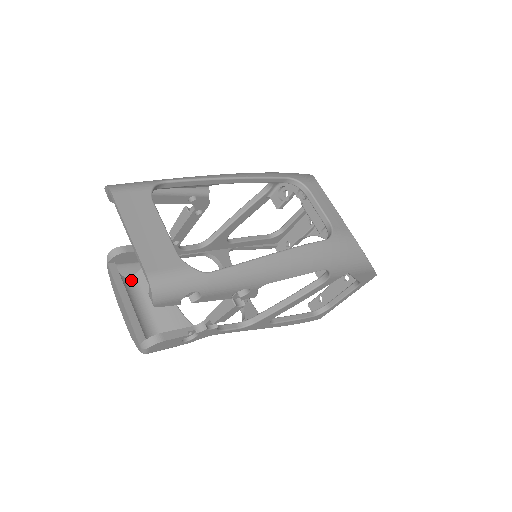
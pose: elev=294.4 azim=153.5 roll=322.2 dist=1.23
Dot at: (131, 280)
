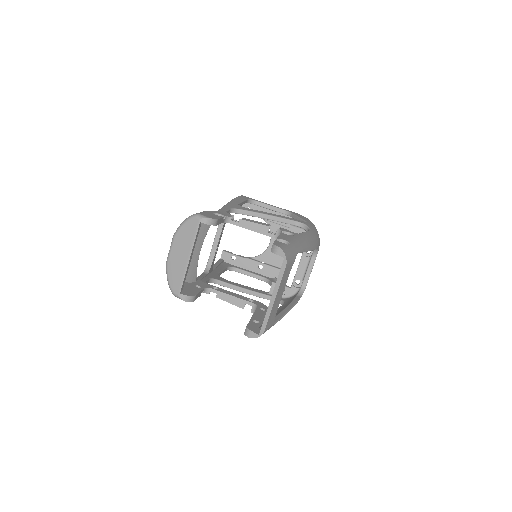
Dot at: occluded
